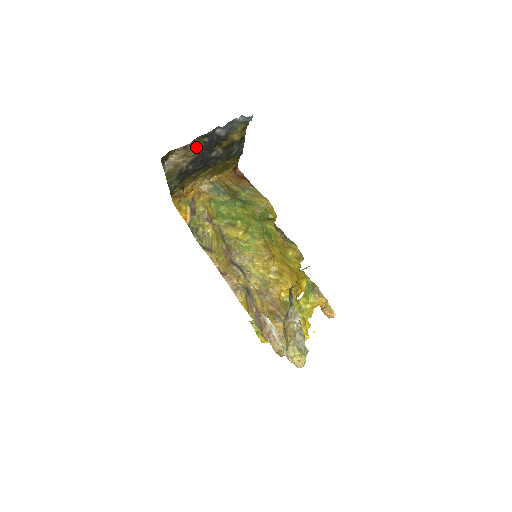
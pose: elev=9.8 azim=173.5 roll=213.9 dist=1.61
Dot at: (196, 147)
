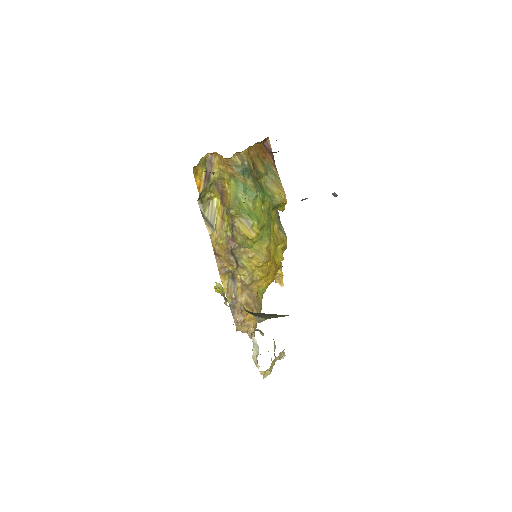
Dot at: occluded
